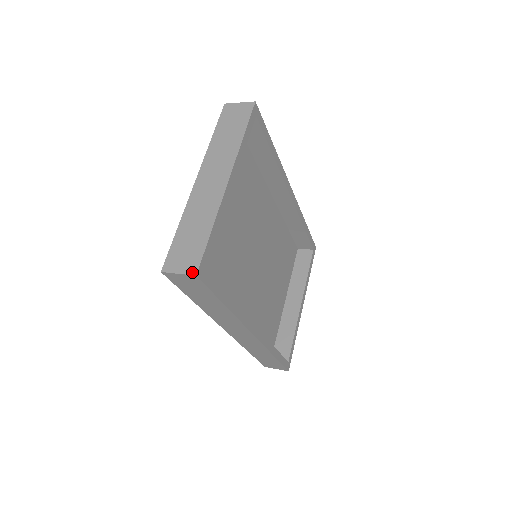
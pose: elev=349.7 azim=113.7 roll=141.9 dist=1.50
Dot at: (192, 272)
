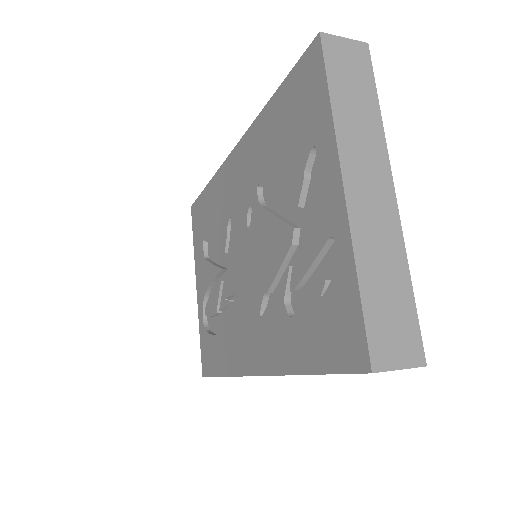
Dot at: (419, 362)
